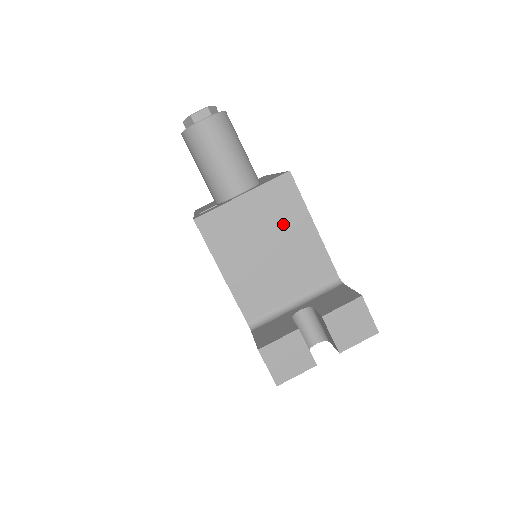
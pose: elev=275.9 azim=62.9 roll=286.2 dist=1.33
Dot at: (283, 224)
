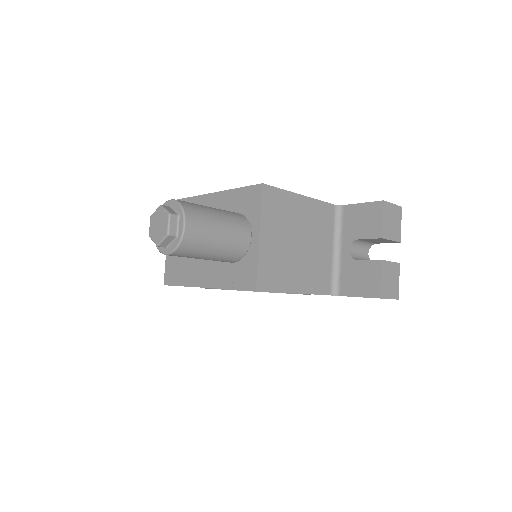
Dot at: (291, 219)
